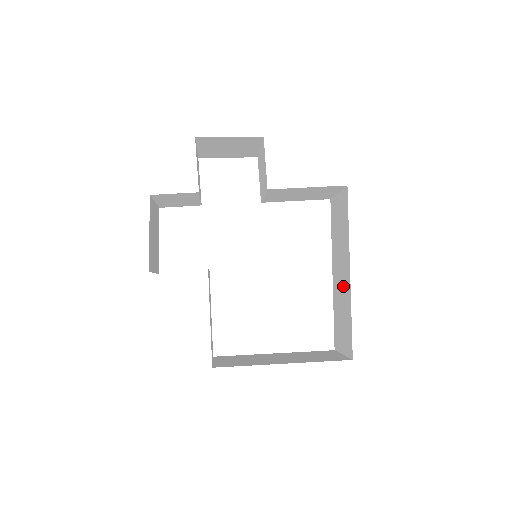
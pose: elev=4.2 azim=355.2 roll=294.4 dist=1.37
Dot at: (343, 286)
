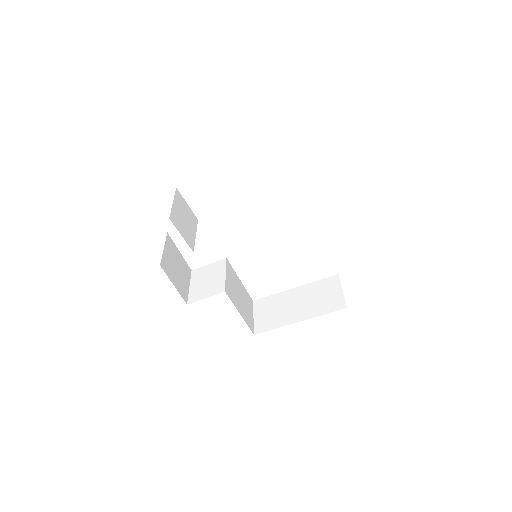
Dot at: occluded
